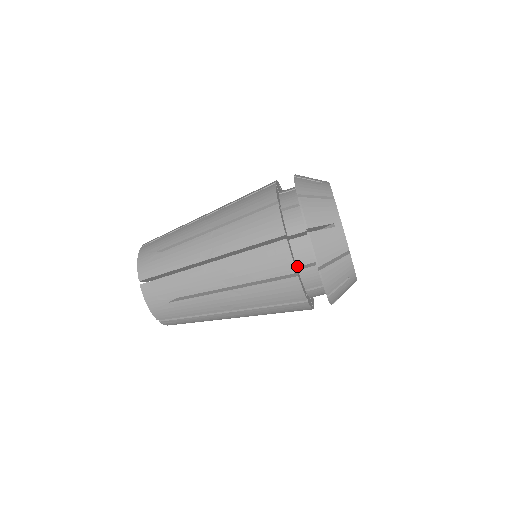
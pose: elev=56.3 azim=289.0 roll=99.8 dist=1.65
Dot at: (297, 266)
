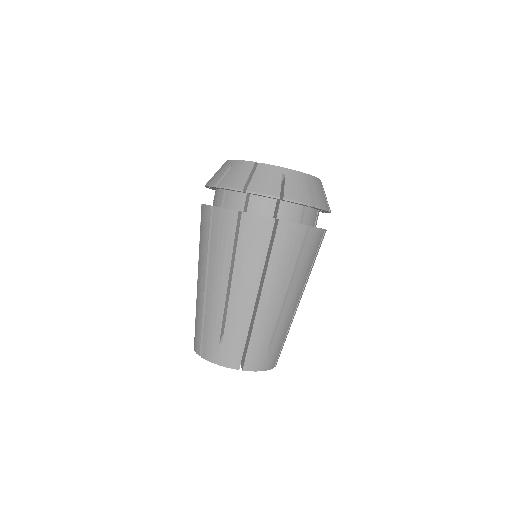
Dot at: (299, 223)
